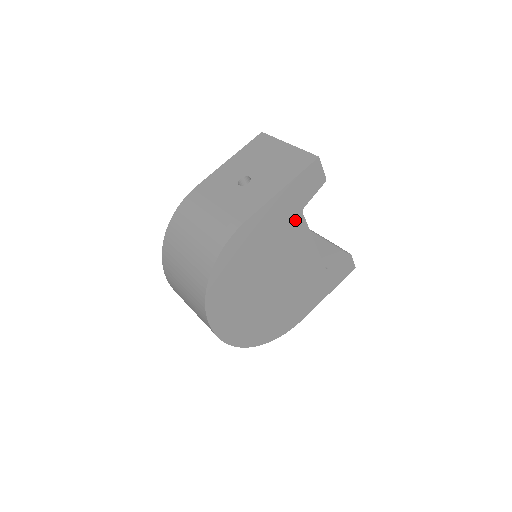
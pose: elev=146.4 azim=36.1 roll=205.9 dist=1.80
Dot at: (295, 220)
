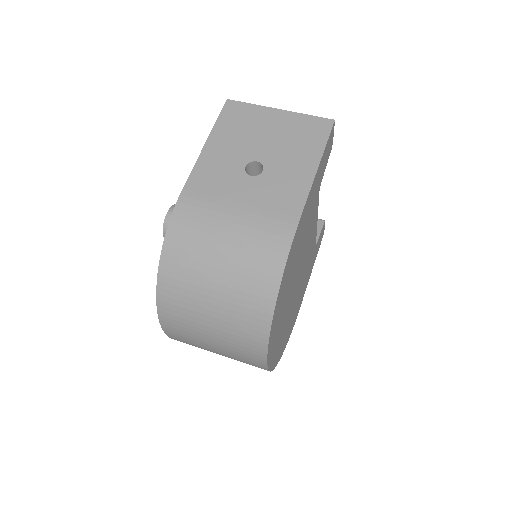
Dot at: (315, 202)
